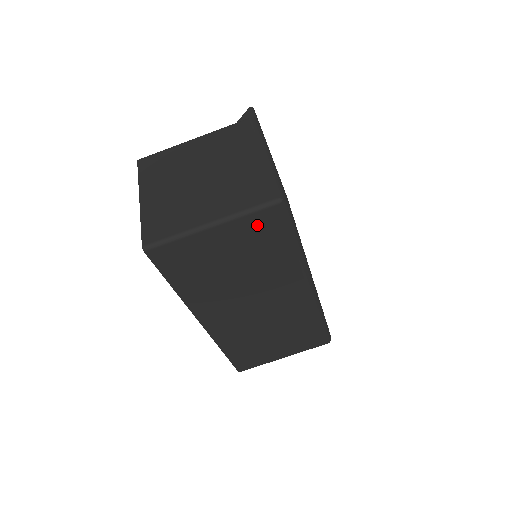
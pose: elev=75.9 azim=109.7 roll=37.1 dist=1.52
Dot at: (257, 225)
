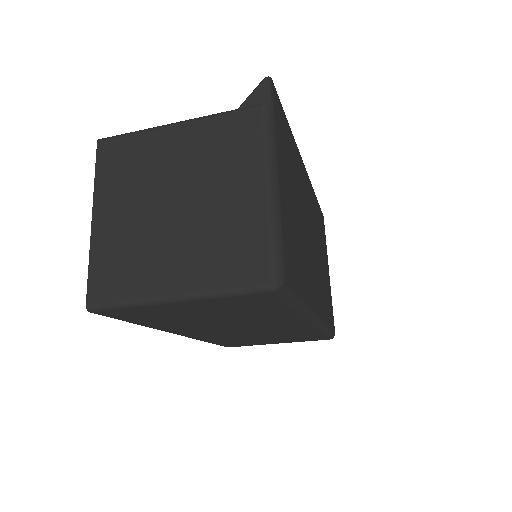
Dot at: (240, 301)
